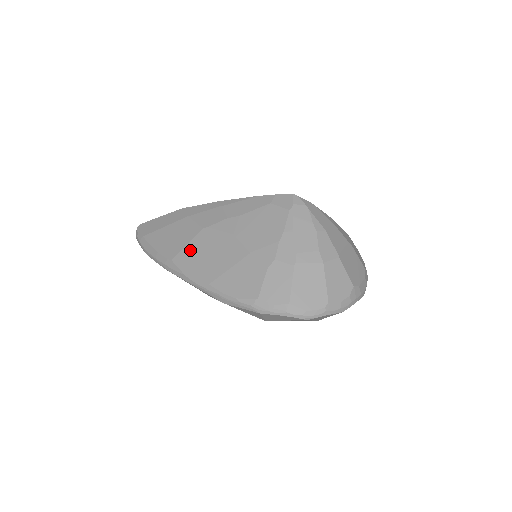
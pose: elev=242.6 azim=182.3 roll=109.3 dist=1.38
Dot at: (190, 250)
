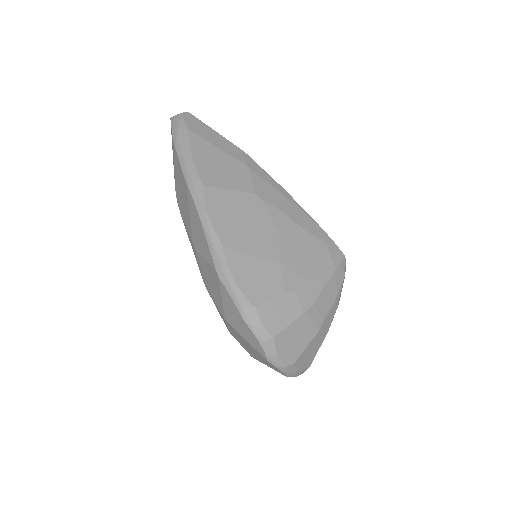
Dot at: (229, 198)
